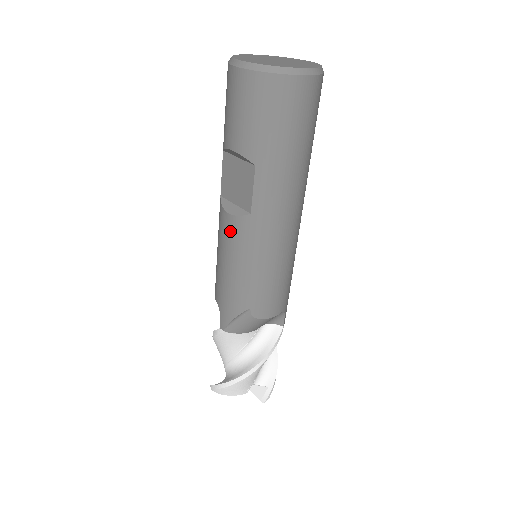
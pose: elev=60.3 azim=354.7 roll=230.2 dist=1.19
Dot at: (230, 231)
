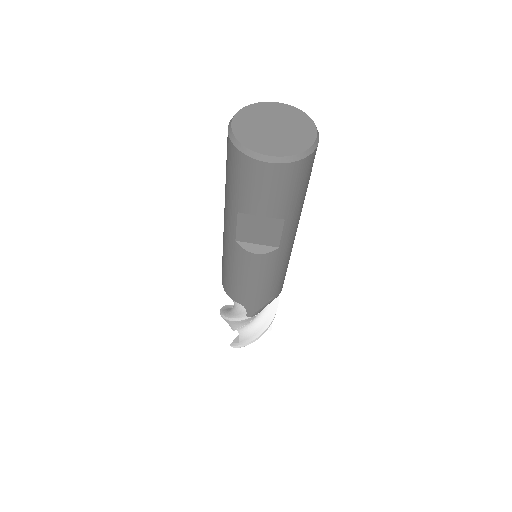
Dot at: (258, 264)
